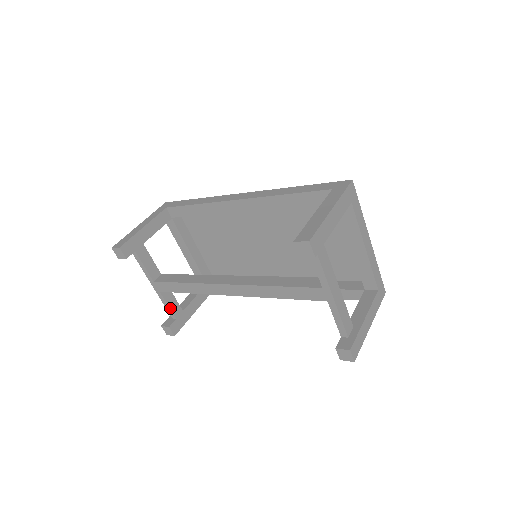
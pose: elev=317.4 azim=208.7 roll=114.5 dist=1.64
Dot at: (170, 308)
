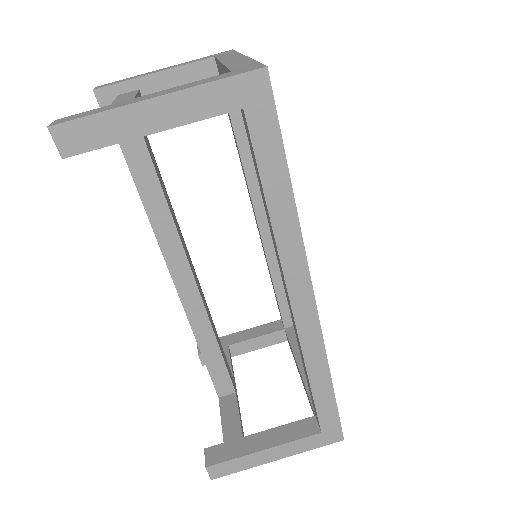
Dot at: occluded
